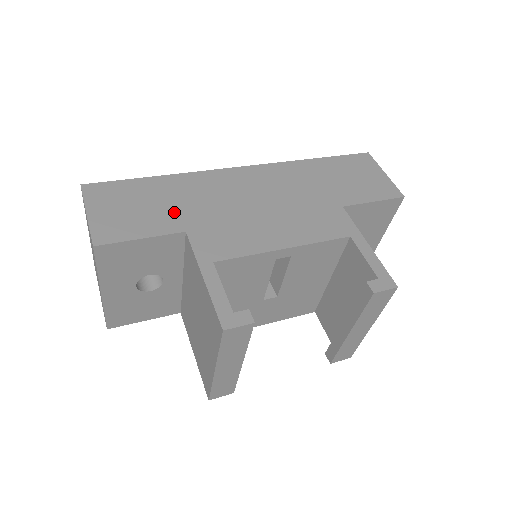
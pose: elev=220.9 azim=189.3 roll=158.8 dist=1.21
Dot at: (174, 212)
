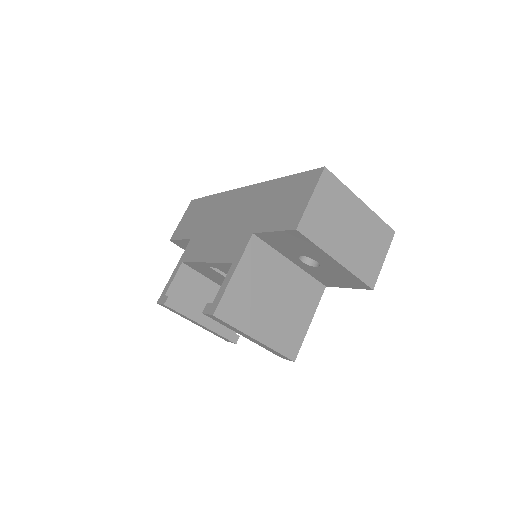
Dot at: (198, 224)
